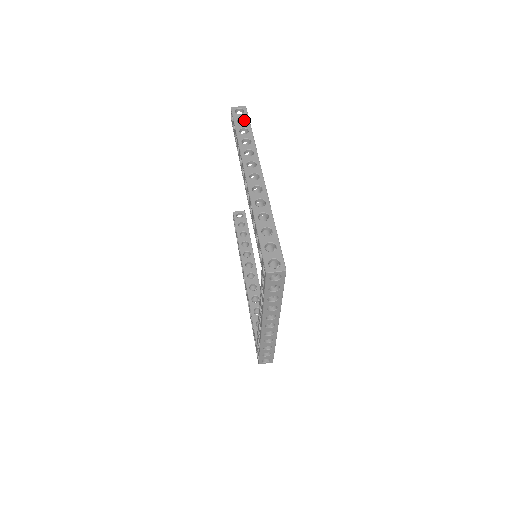
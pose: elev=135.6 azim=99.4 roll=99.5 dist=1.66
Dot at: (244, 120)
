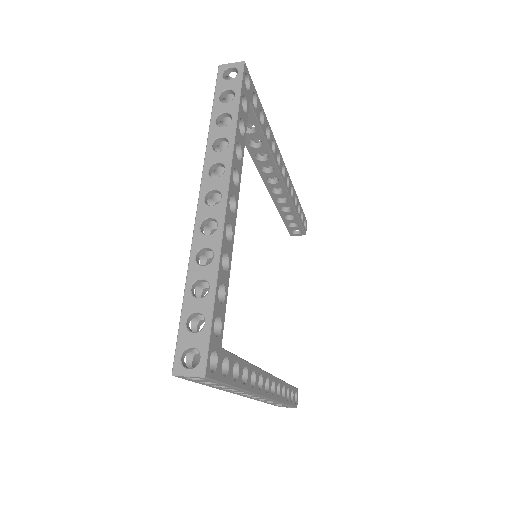
Dot at: occluded
